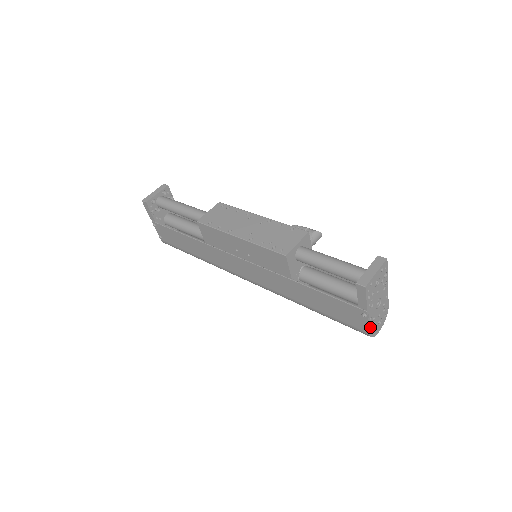
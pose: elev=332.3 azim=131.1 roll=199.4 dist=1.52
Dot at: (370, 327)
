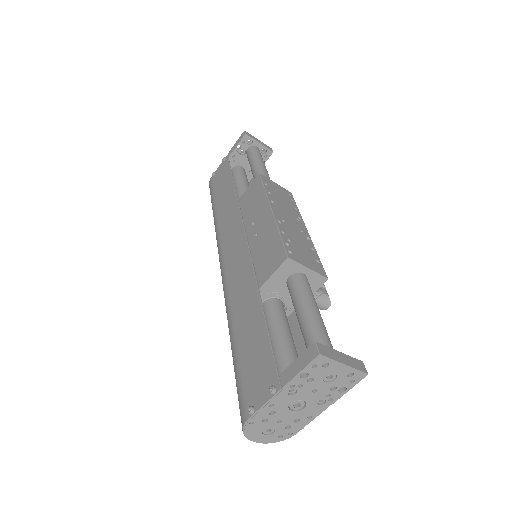
Dot at: (258, 414)
